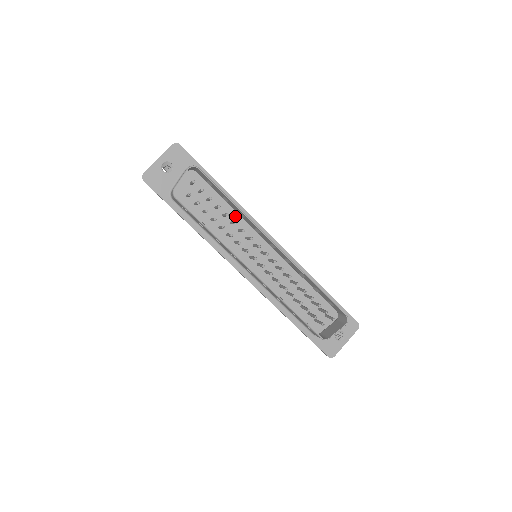
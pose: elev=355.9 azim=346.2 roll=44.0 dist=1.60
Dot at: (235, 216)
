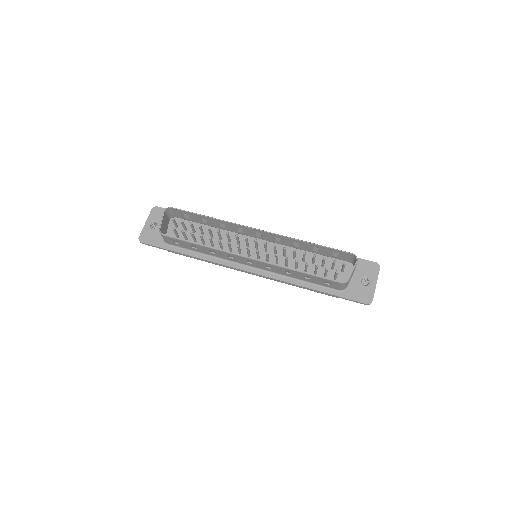
Dot at: (221, 233)
